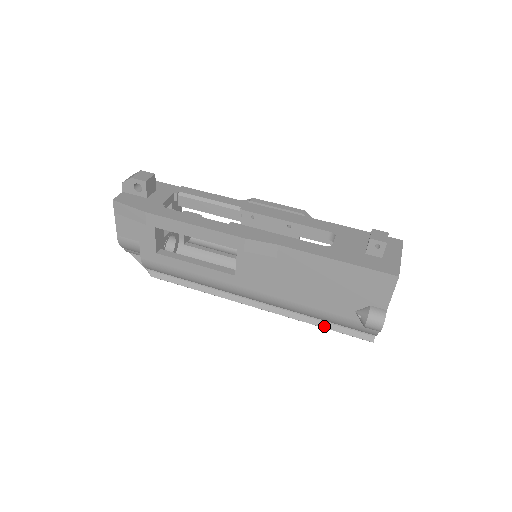
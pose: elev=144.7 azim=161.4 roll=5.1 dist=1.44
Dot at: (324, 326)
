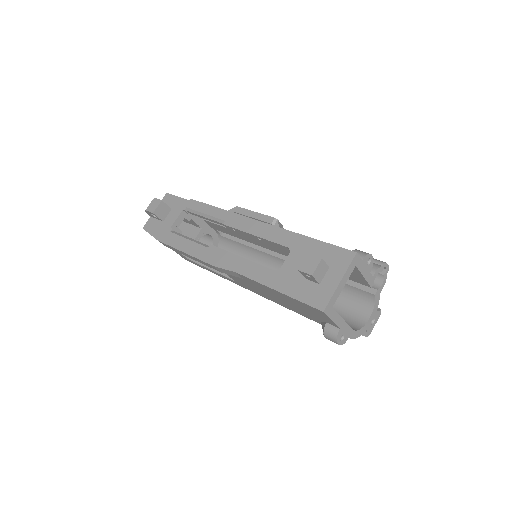
Dot at: occluded
